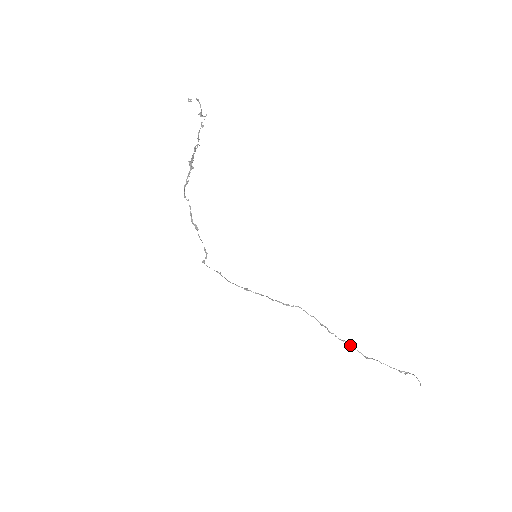
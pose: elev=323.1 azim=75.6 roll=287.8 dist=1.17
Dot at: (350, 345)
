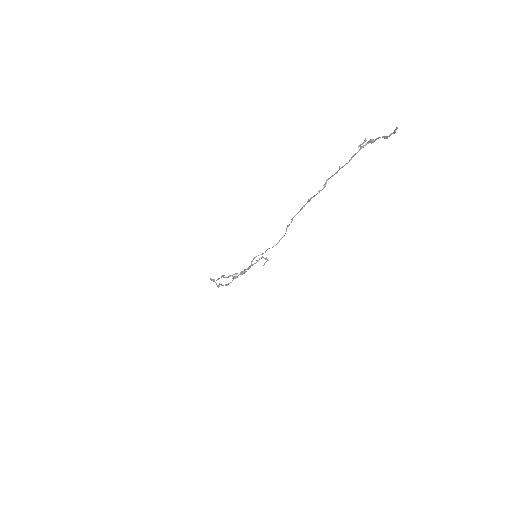
Dot at: (309, 200)
